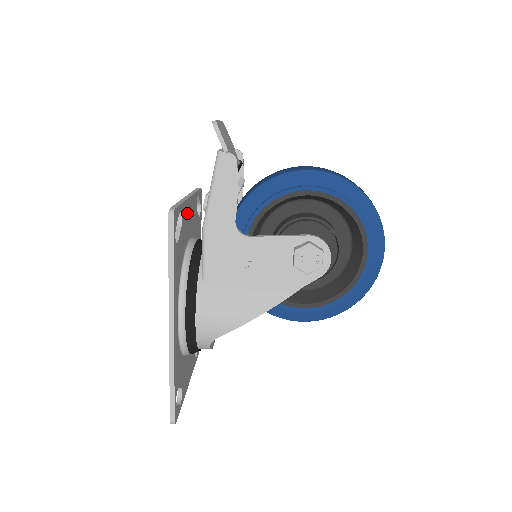
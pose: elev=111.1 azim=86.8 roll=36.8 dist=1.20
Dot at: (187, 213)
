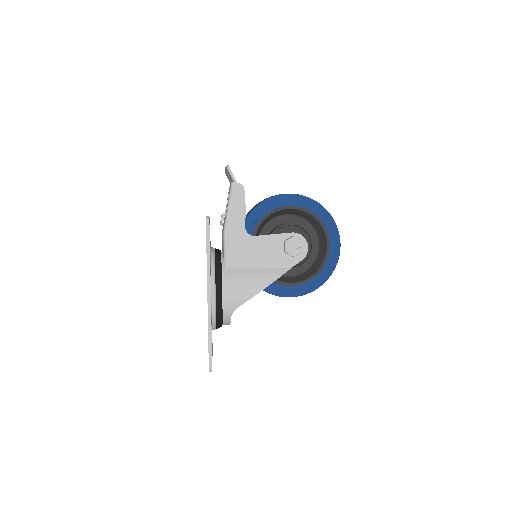
Dot at: occluded
